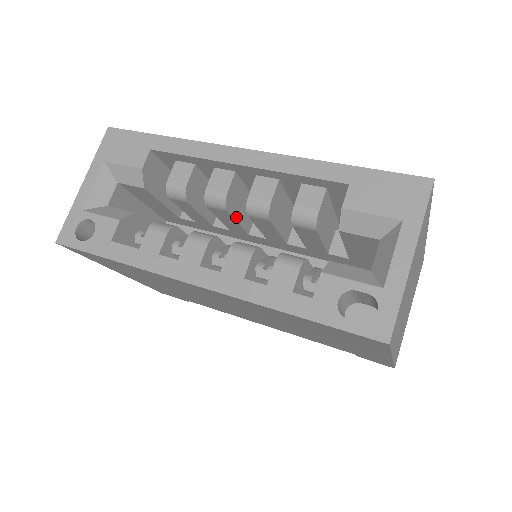
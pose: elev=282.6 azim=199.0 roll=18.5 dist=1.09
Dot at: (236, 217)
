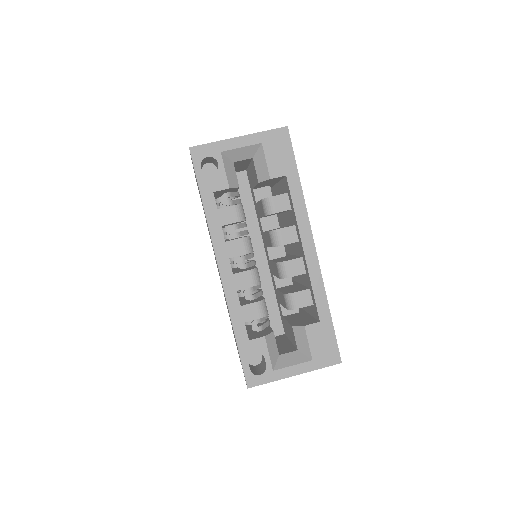
Dot at: occluded
